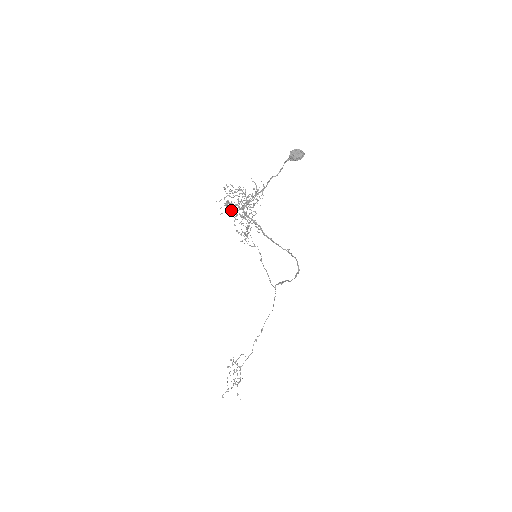
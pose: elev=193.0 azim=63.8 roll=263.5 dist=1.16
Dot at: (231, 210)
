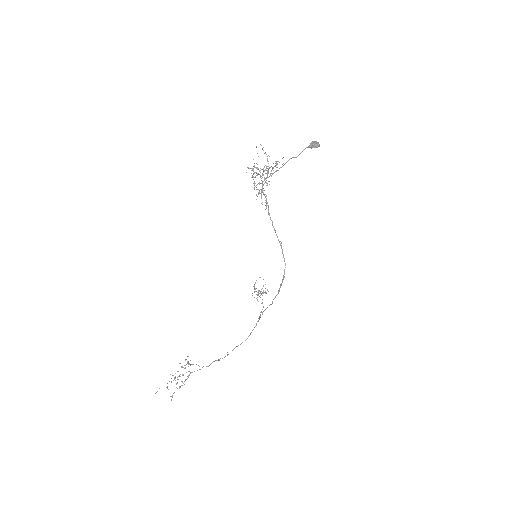
Dot at: (254, 183)
